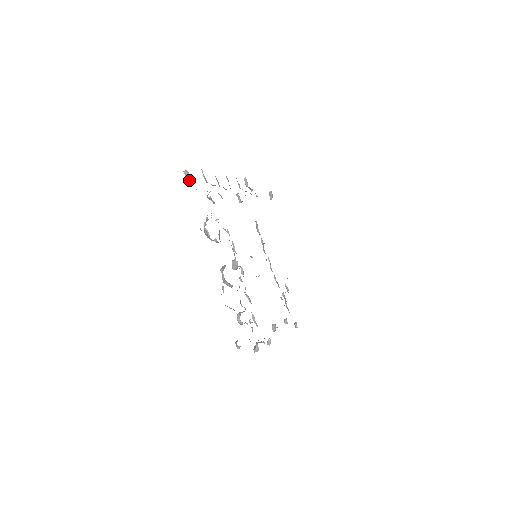
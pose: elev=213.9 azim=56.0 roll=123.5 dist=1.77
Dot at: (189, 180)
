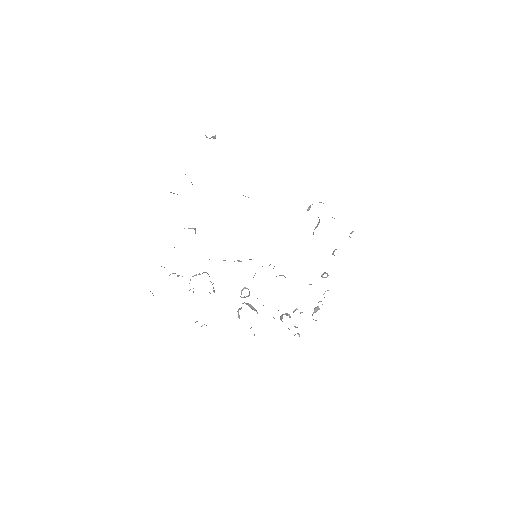
Dot at: occluded
